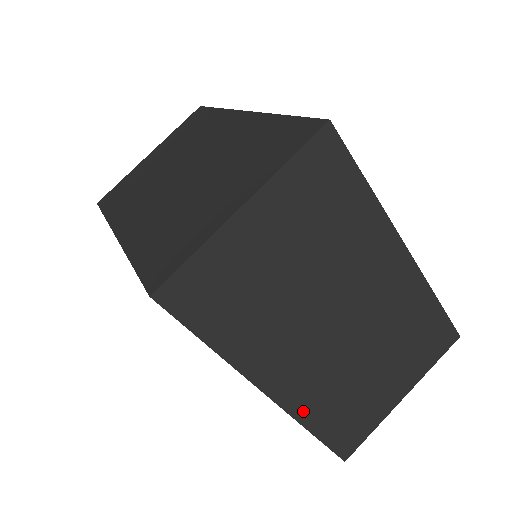
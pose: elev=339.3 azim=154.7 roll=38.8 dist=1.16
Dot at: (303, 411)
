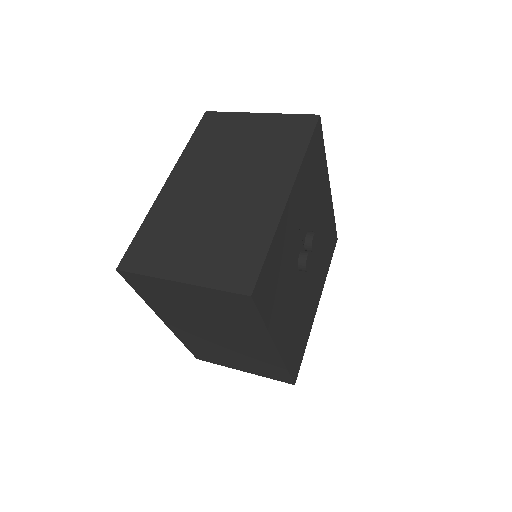
Dot at: (158, 208)
